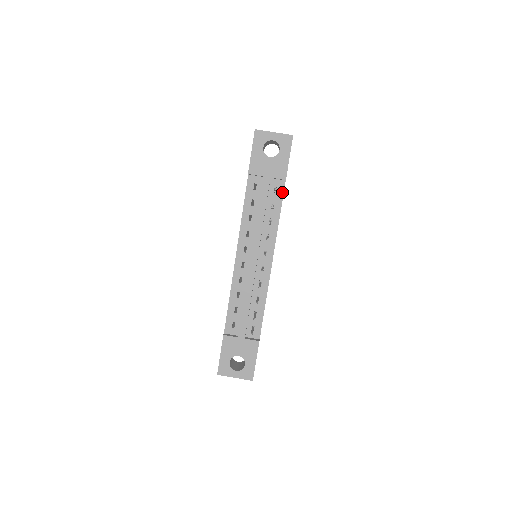
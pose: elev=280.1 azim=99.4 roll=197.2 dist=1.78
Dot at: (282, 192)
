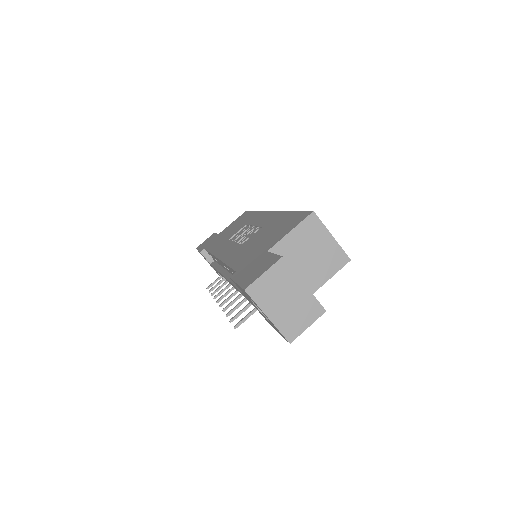
Dot at: occluded
